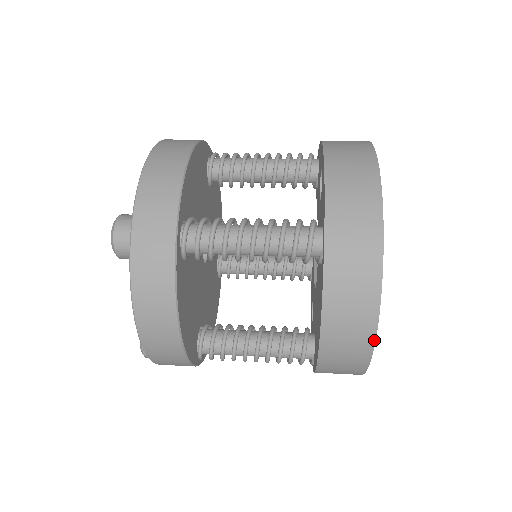
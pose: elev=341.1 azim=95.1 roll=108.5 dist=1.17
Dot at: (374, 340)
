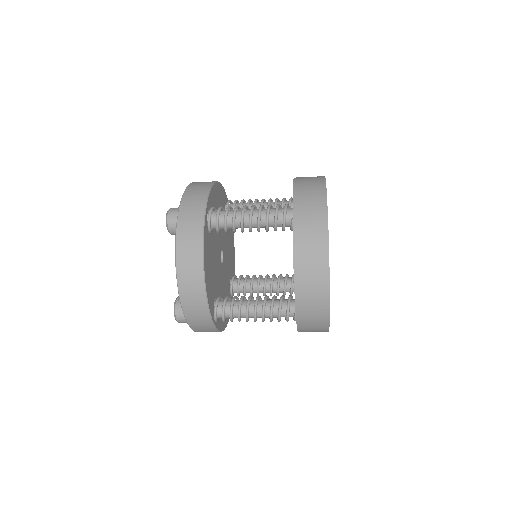
Dot at: (328, 268)
